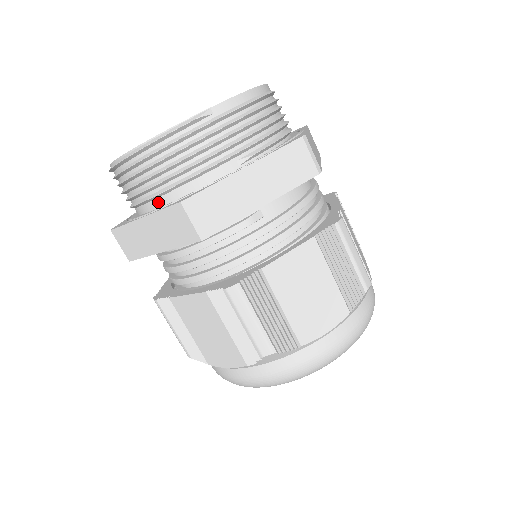
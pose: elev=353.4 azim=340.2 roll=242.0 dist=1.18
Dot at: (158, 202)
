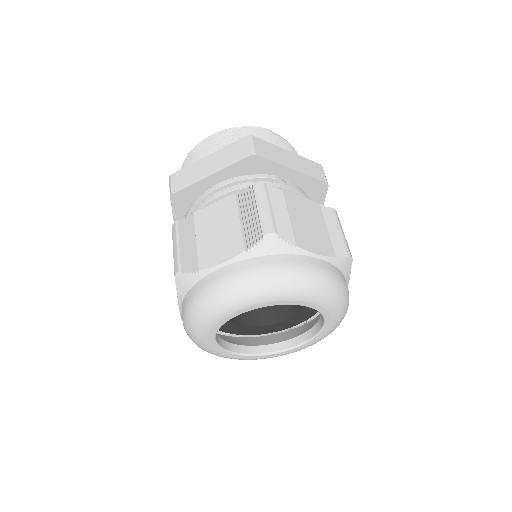
Dot at: occluded
